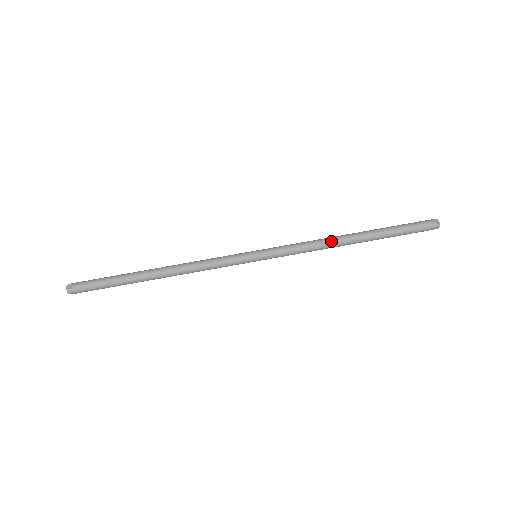
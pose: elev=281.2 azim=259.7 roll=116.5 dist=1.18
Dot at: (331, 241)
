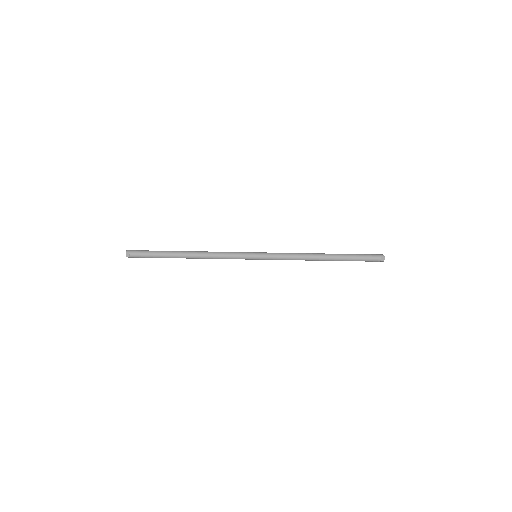
Dot at: (308, 259)
